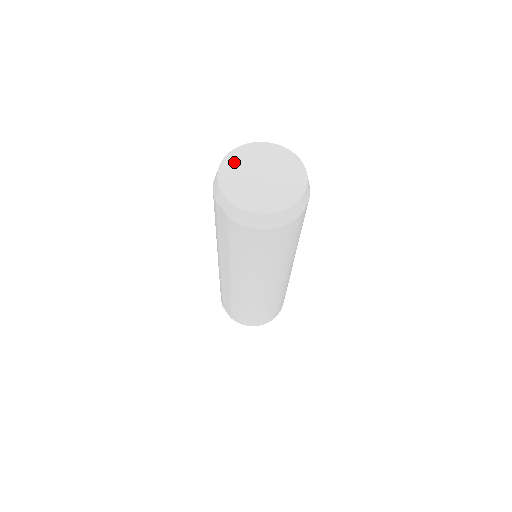
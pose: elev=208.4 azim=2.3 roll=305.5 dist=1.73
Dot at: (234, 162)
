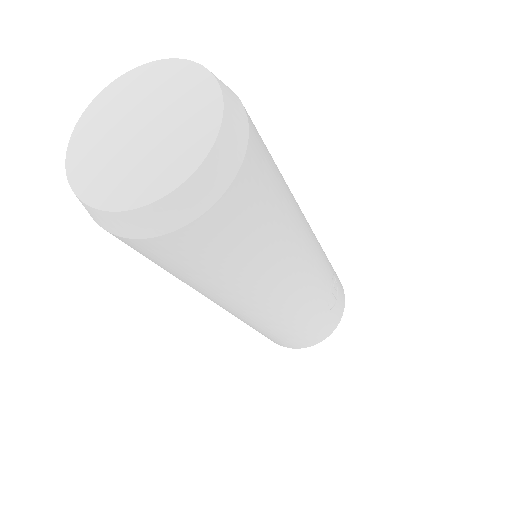
Dot at: (137, 82)
